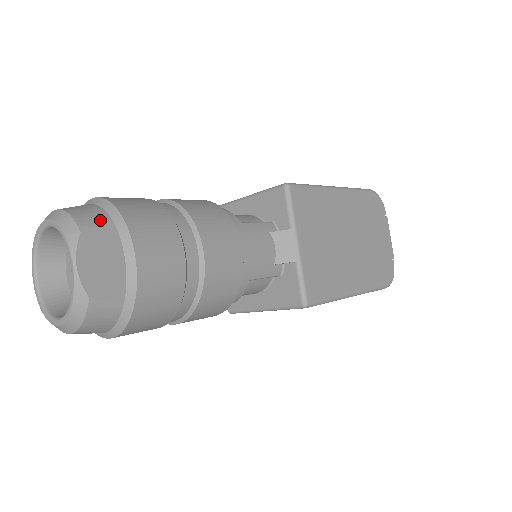
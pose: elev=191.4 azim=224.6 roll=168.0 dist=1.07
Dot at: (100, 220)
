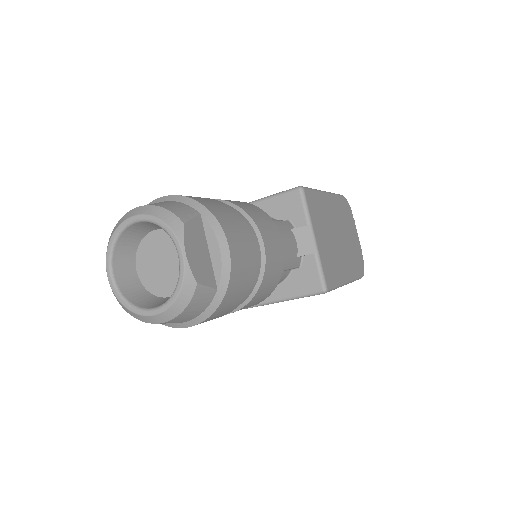
Dot at: (192, 213)
